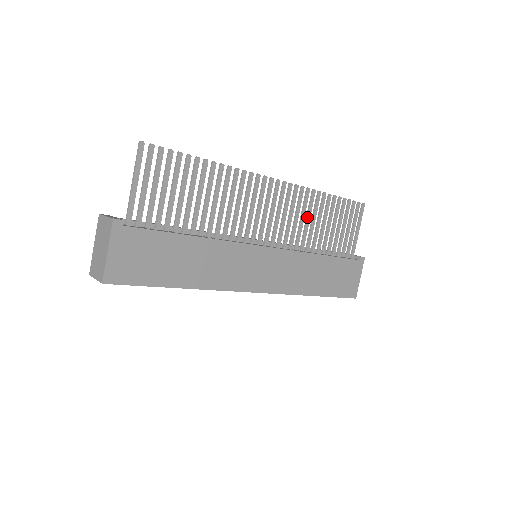
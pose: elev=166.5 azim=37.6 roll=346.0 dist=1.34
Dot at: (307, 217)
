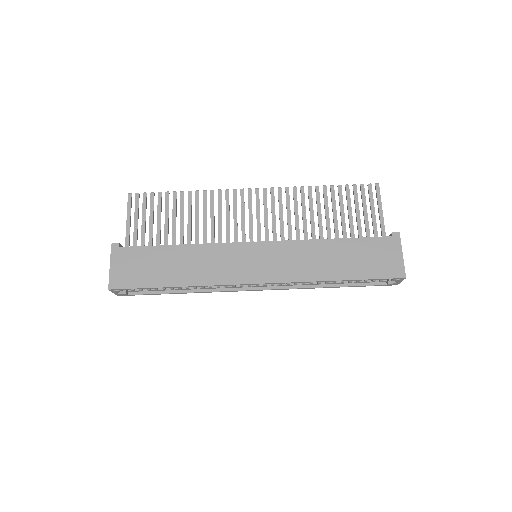
Dot at: (302, 211)
